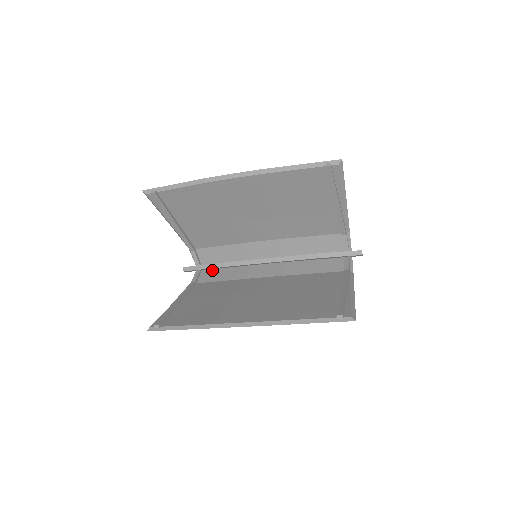
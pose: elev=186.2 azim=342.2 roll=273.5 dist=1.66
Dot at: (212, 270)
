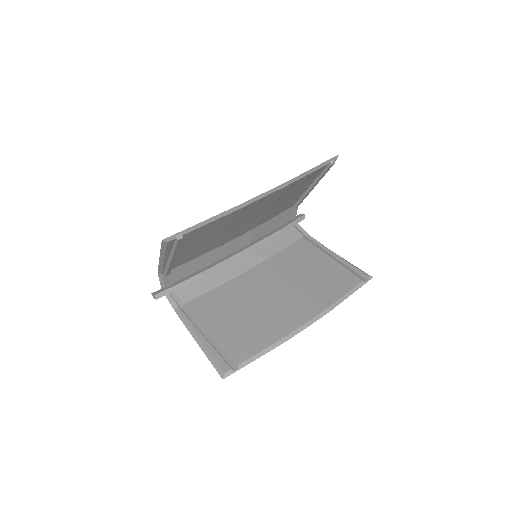
Dot at: occluded
